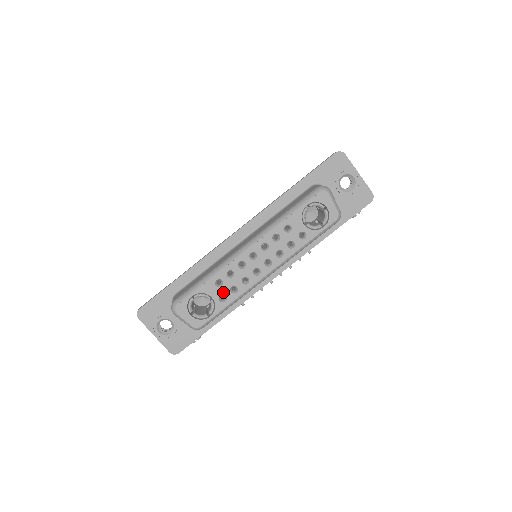
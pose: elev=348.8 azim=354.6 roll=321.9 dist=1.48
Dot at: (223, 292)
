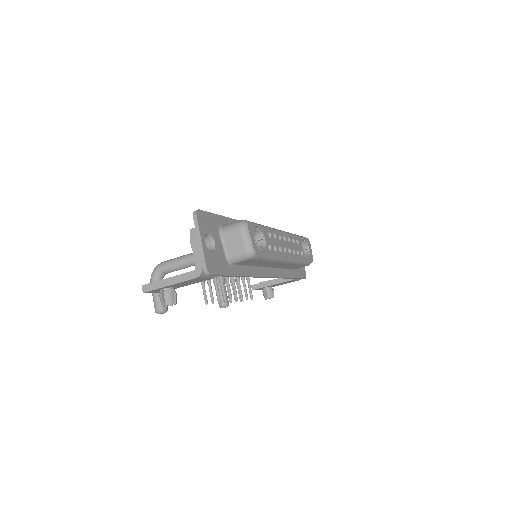
Dot at: (270, 243)
